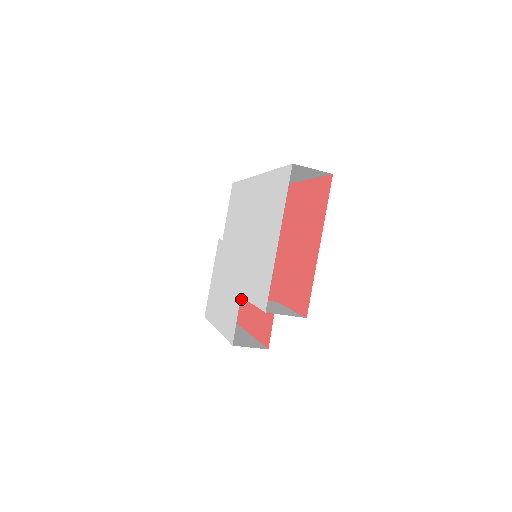
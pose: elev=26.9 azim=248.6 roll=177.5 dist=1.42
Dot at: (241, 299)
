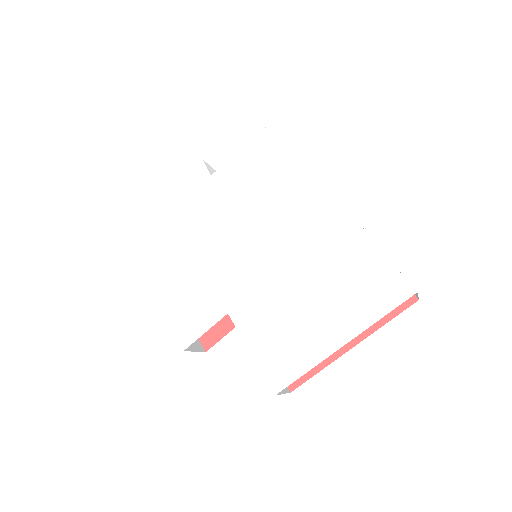
Dot at: occluded
